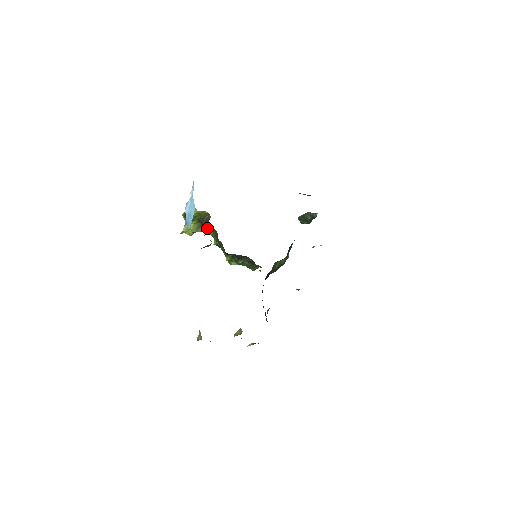
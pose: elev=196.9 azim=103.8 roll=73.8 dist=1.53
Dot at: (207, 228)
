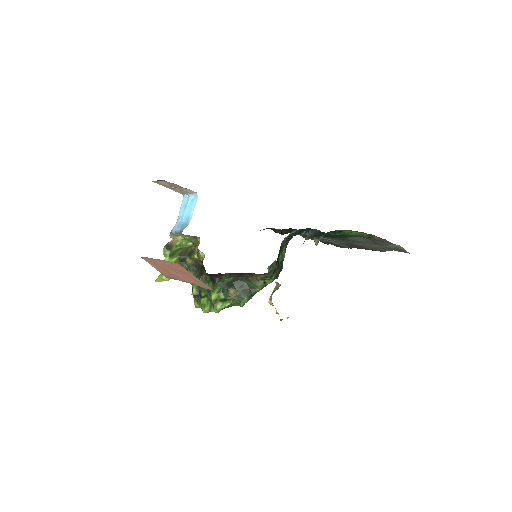
Dot at: (187, 268)
